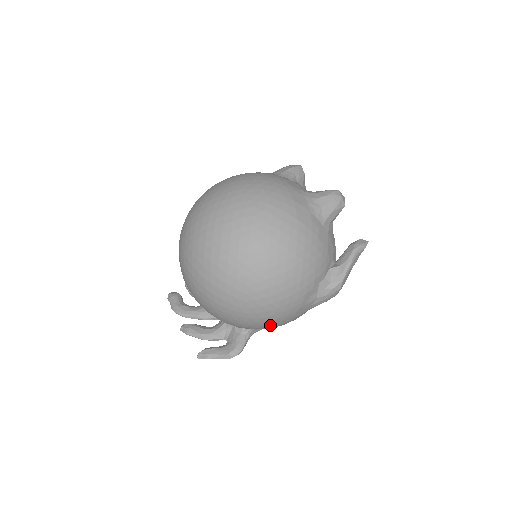
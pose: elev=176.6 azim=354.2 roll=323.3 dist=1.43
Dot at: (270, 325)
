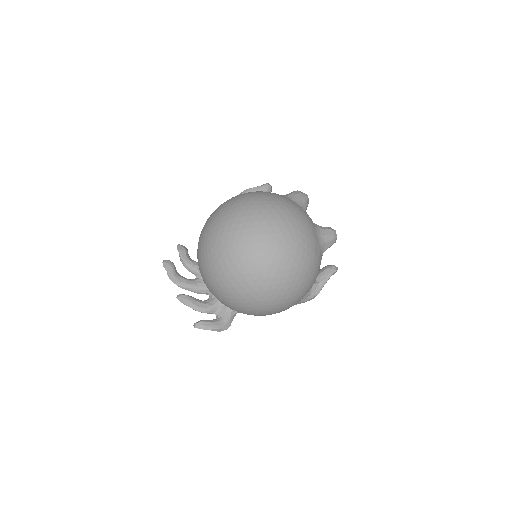
Dot at: occluded
